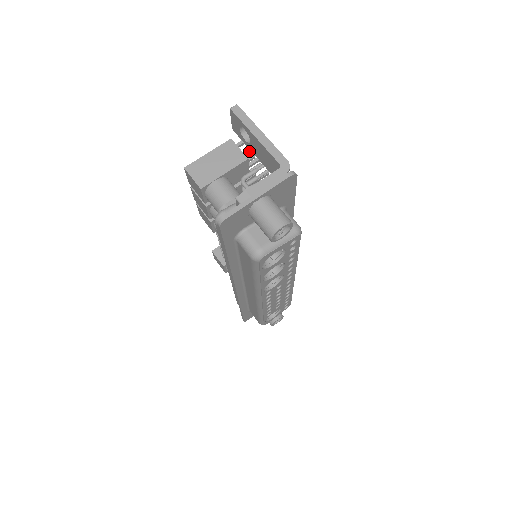
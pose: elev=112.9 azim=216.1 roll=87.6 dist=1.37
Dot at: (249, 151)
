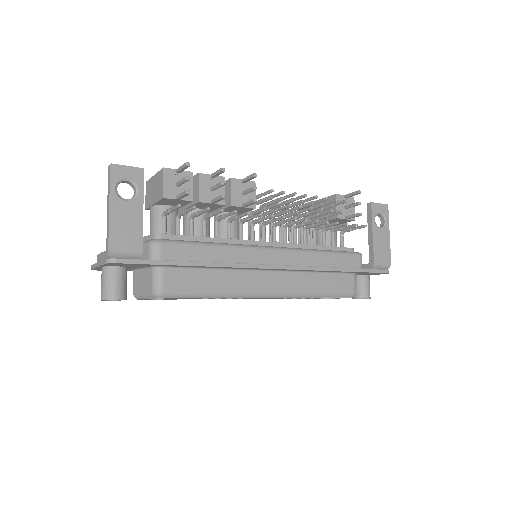
Dot at: (180, 182)
